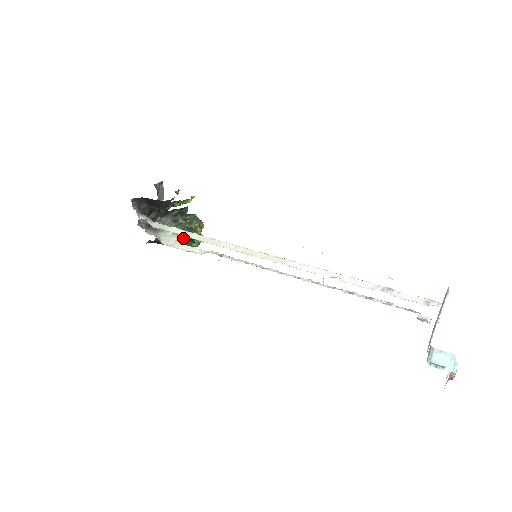
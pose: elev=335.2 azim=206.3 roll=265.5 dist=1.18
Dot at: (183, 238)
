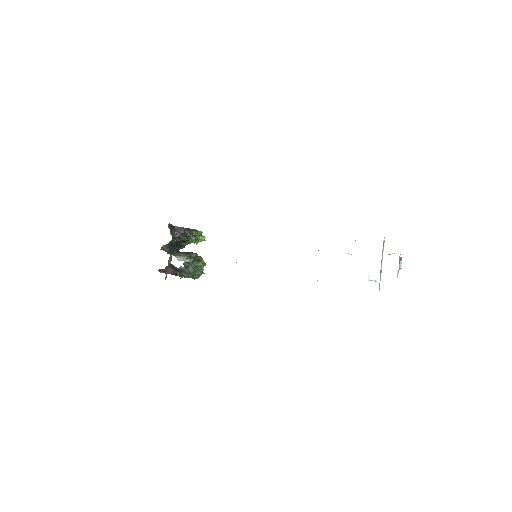
Dot at: (193, 263)
